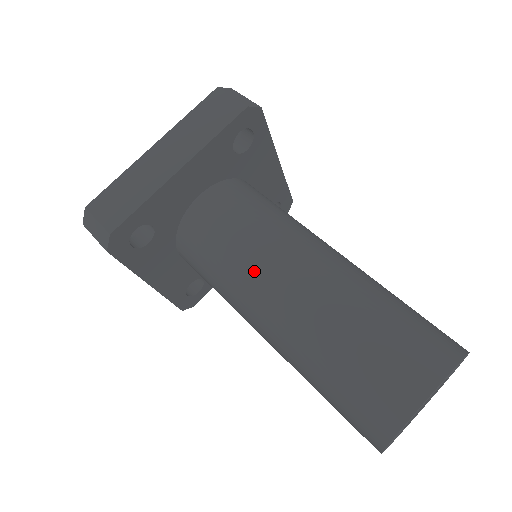
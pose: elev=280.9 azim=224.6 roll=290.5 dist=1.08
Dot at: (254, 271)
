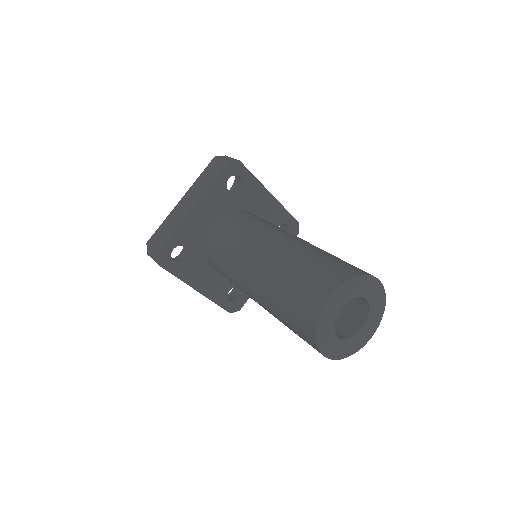
Dot at: (240, 258)
